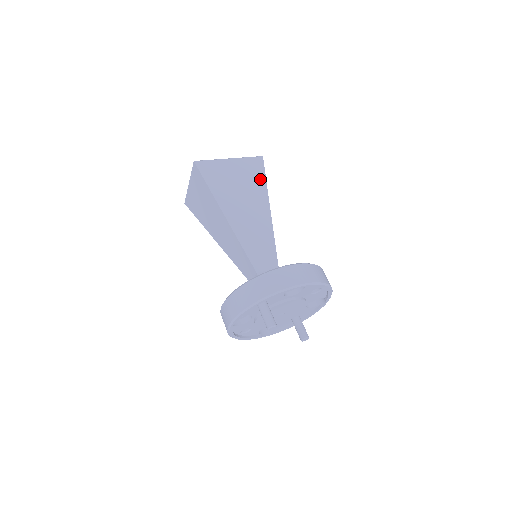
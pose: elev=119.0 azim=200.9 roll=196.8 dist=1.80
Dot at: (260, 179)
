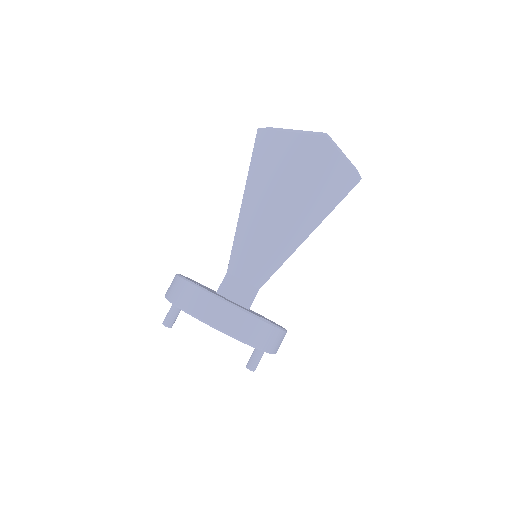
Dot at: (300, 168)
